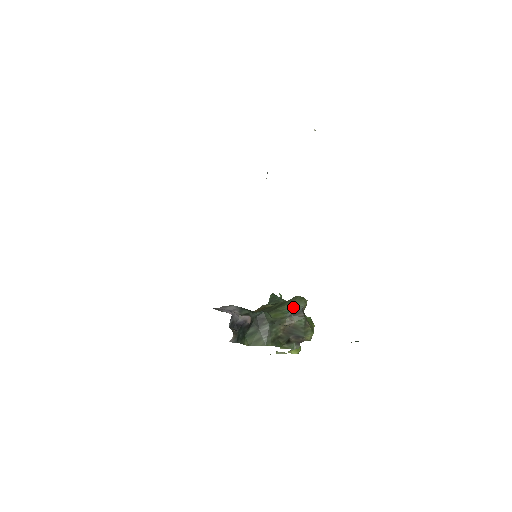
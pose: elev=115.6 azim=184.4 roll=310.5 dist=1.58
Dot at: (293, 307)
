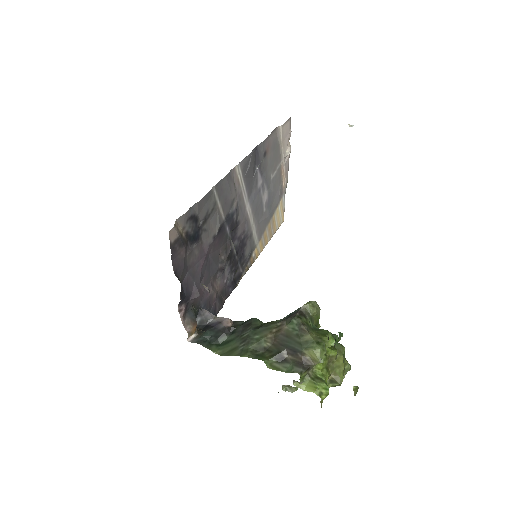
Dot at: (294, 311)
